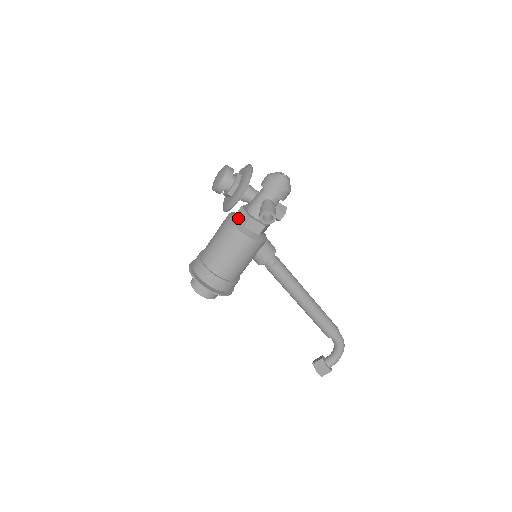
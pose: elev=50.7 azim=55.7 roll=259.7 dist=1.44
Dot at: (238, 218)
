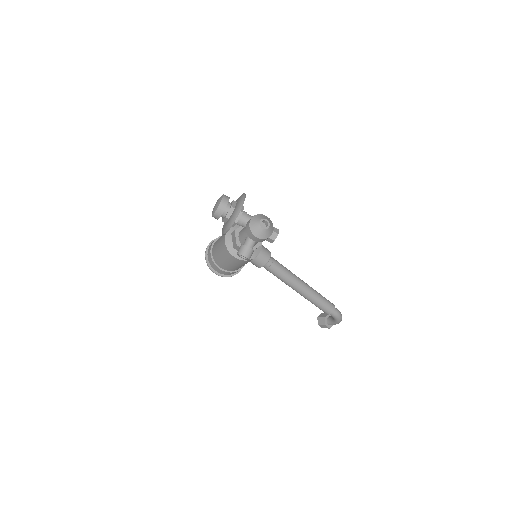
Dot at: (232, 238)
